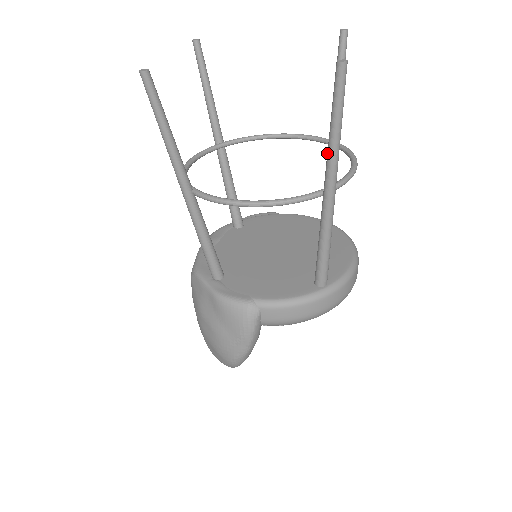
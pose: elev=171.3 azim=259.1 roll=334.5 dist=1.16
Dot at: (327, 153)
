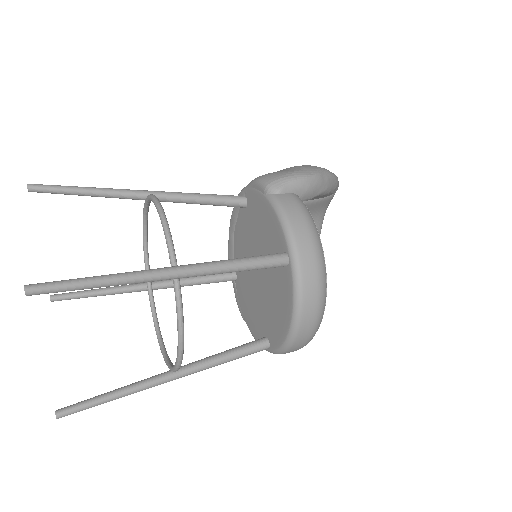
Dot at: (133, 385)
